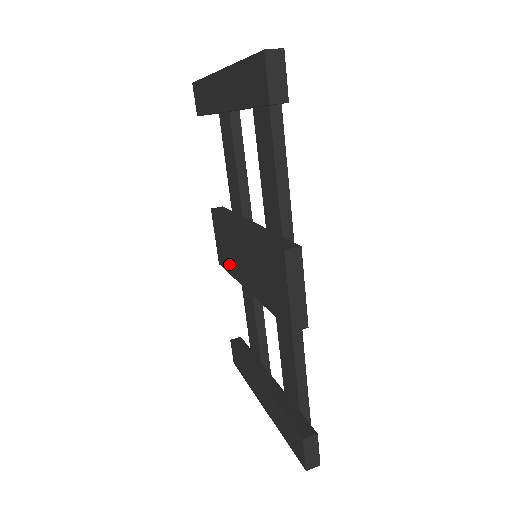
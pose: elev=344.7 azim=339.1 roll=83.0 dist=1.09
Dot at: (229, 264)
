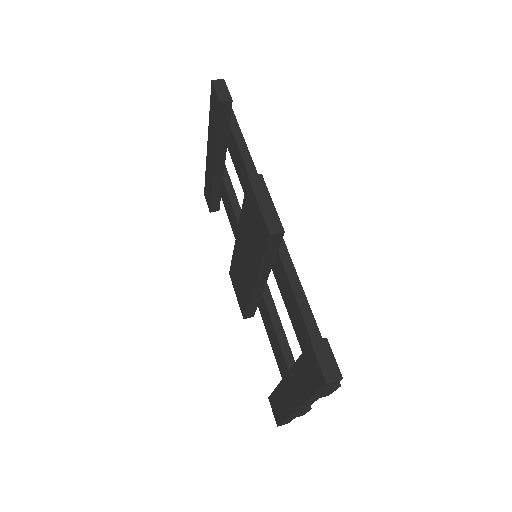
Dot at: (244, 295)
